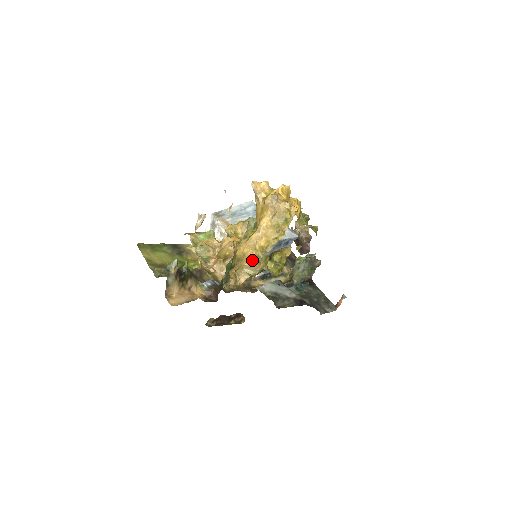
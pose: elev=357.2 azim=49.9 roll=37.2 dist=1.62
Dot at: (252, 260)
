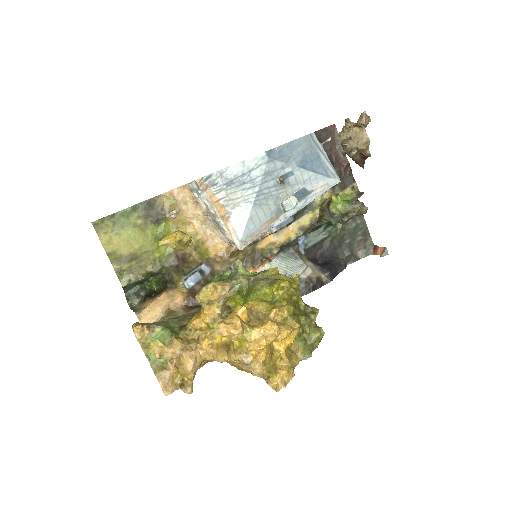
Dot at: occluded
